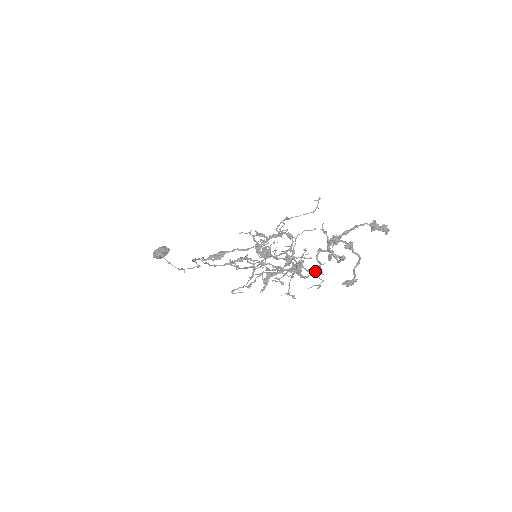
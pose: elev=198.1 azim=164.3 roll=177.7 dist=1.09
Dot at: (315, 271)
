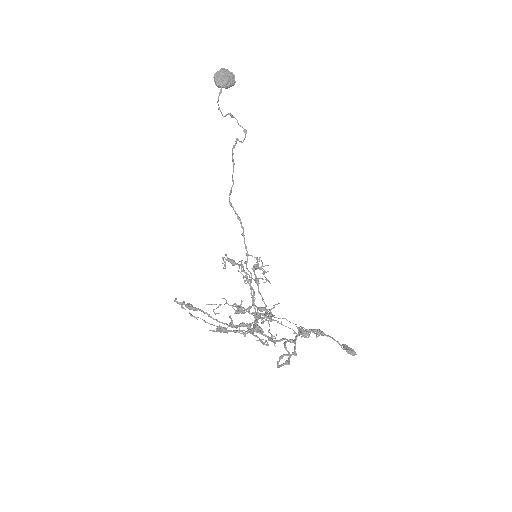
Dot at: (268, 338)
